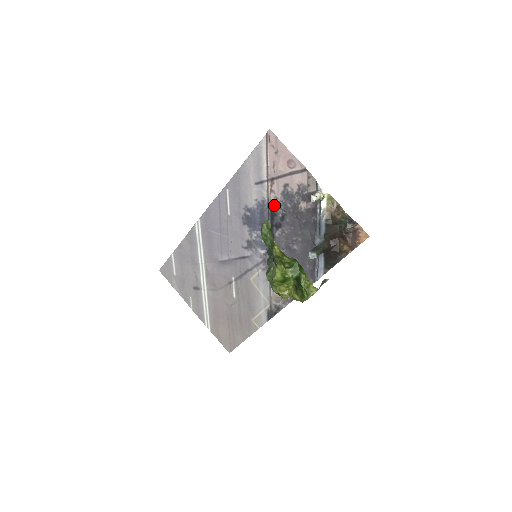
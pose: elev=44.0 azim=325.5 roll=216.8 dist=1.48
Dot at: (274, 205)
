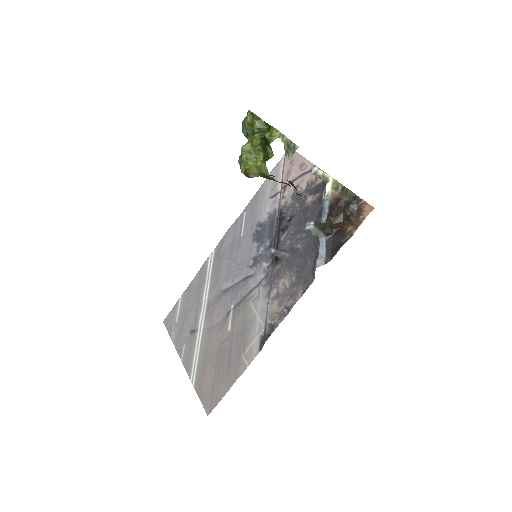
Dot at: (283, 210)
